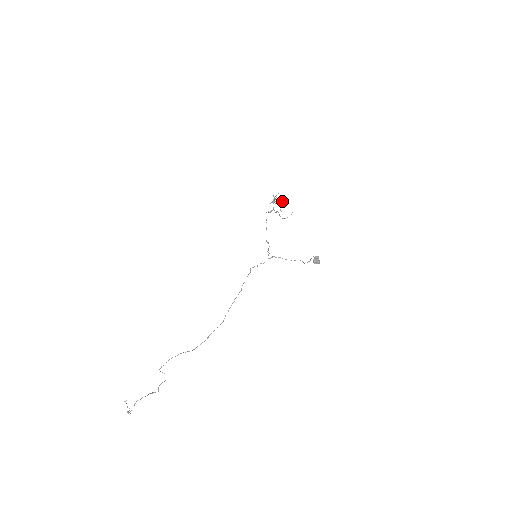
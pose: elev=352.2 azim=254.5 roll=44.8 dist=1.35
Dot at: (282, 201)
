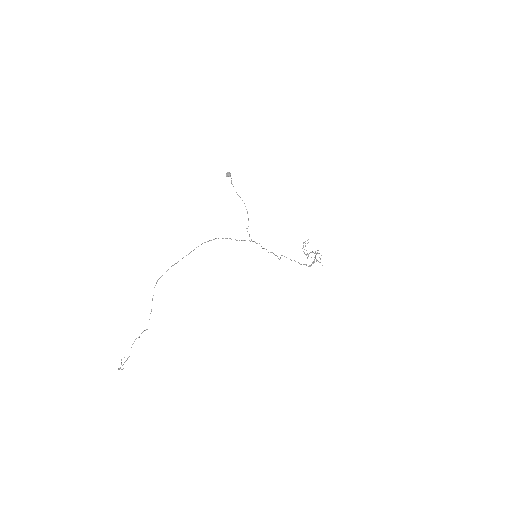
Dot at: occluded
